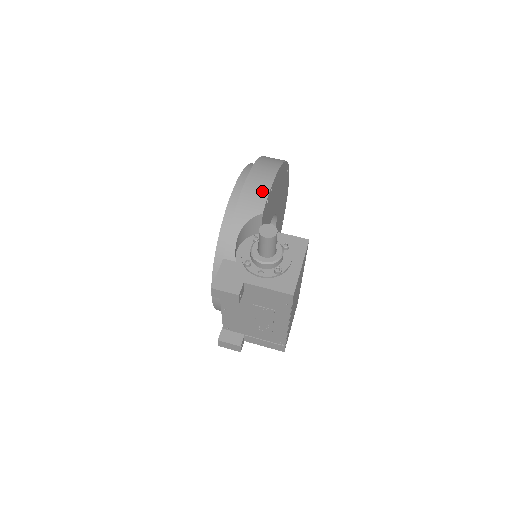
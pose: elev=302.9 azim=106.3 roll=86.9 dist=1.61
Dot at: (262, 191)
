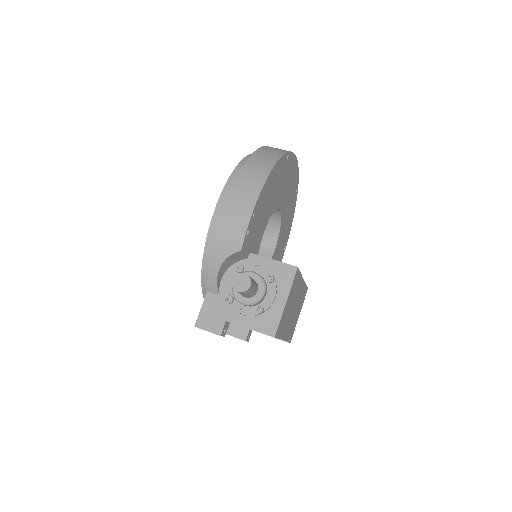
Dot at: (241, 222)
